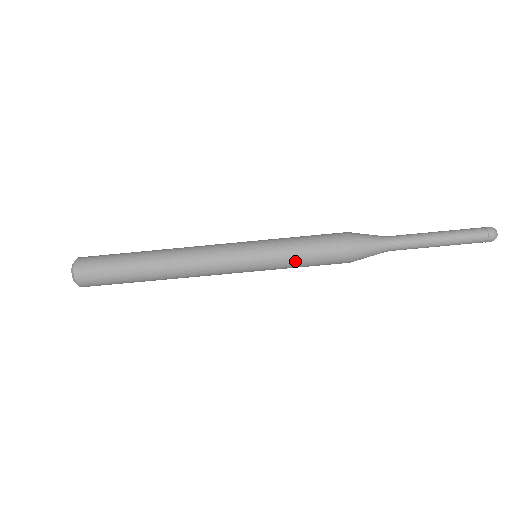
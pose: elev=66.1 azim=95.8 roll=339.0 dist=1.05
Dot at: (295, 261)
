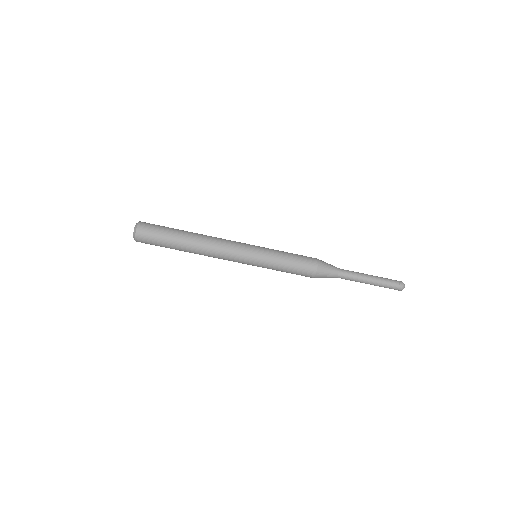
Dot at: (279, 269)
